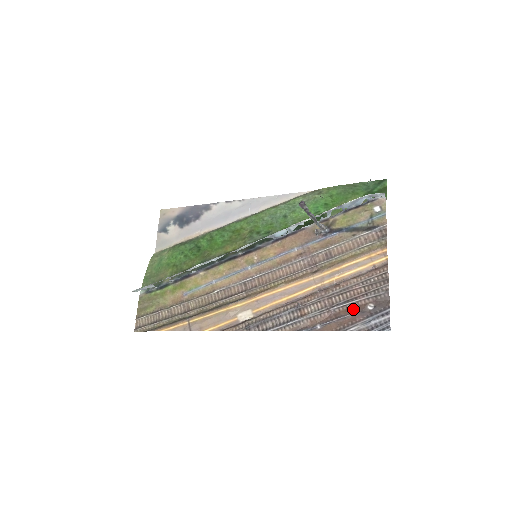
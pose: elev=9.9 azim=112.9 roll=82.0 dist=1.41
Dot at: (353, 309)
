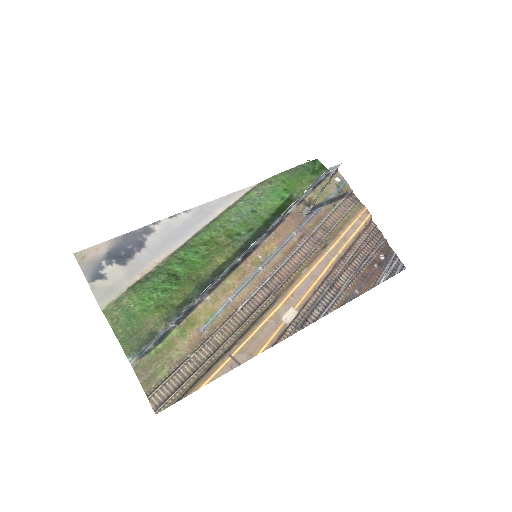
Dot at: (372, 265)
